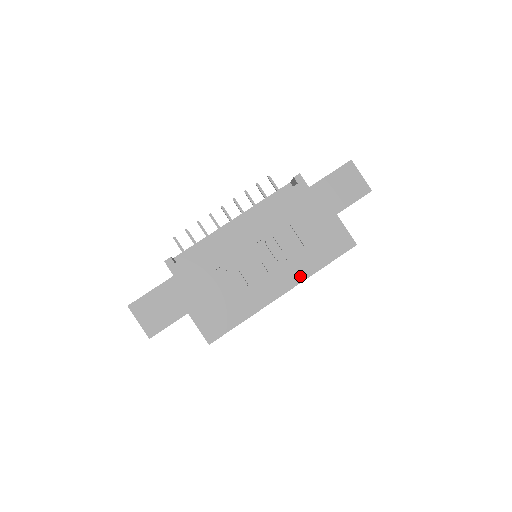
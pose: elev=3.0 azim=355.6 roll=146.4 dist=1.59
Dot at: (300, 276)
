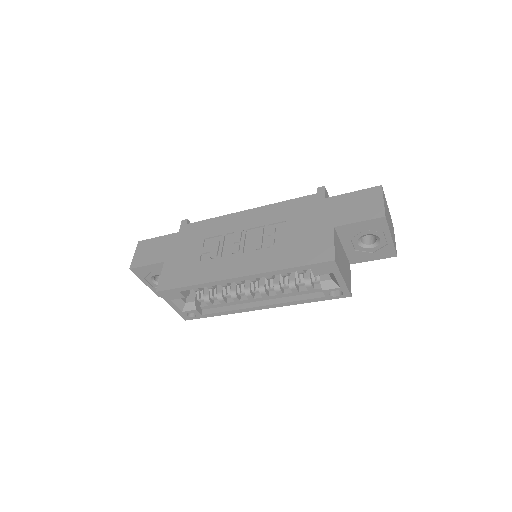
Dot at: (262, 268)
